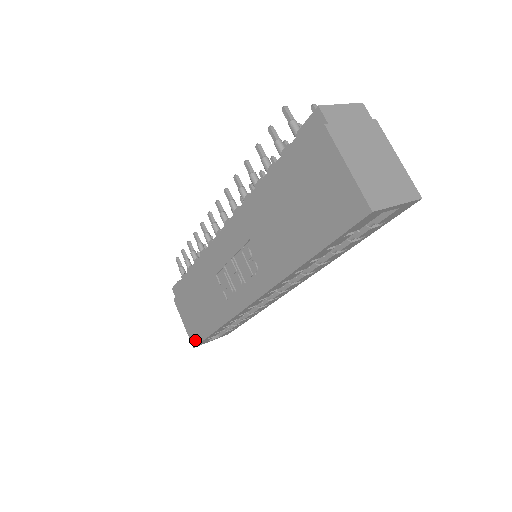
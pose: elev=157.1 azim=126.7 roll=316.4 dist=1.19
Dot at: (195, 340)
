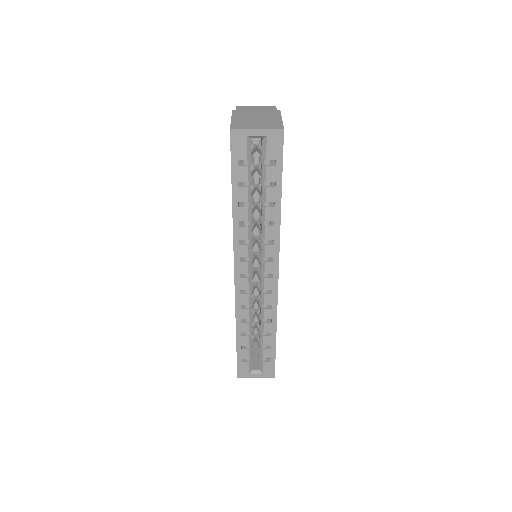
Dot at: occluded
